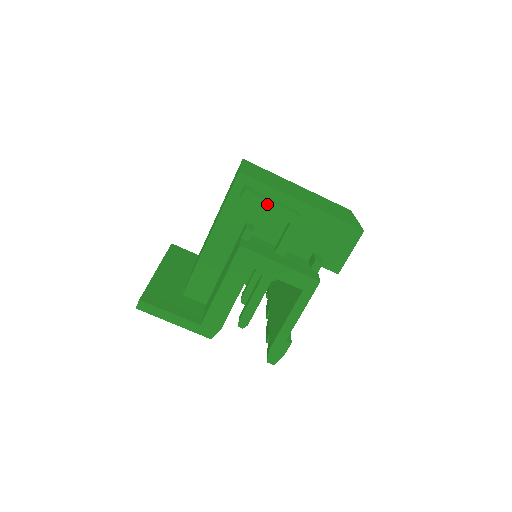
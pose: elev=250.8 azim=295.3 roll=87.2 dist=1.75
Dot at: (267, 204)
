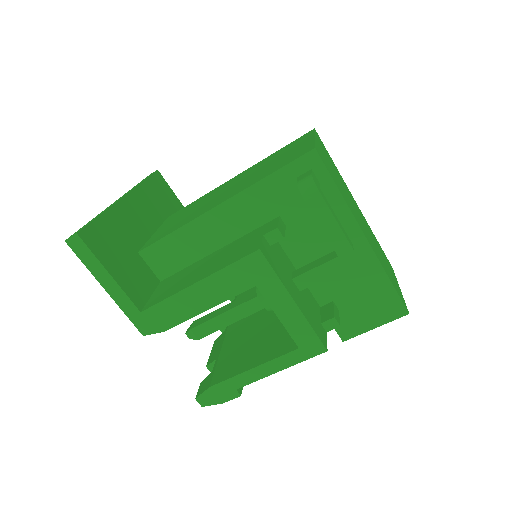
Dot at: (326, 215)
